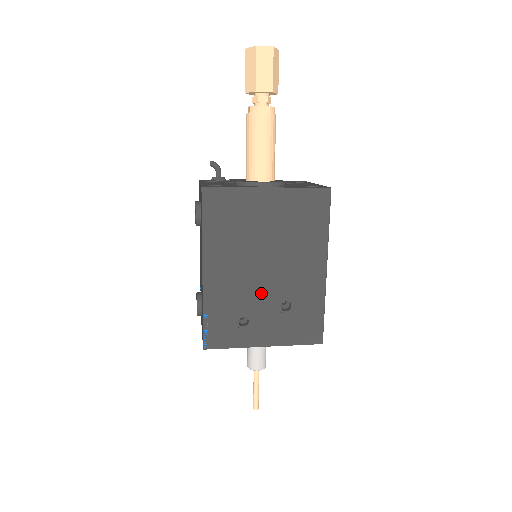
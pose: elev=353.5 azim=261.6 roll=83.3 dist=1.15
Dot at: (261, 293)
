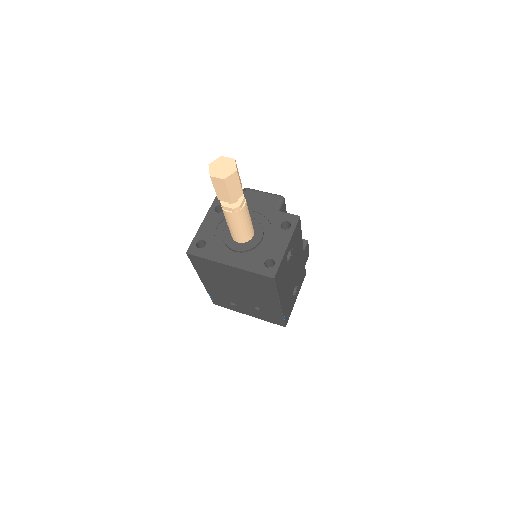
Dot at: (240, 299)
